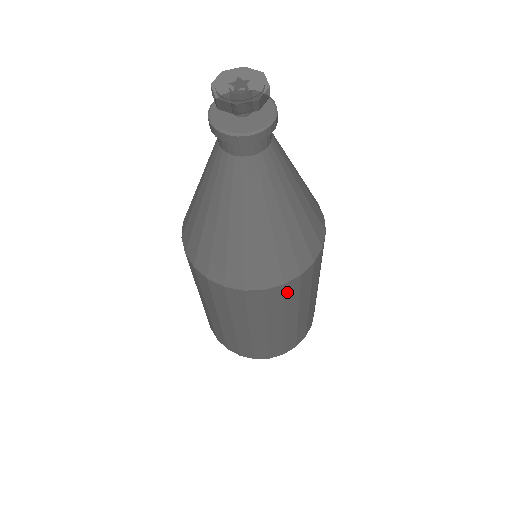
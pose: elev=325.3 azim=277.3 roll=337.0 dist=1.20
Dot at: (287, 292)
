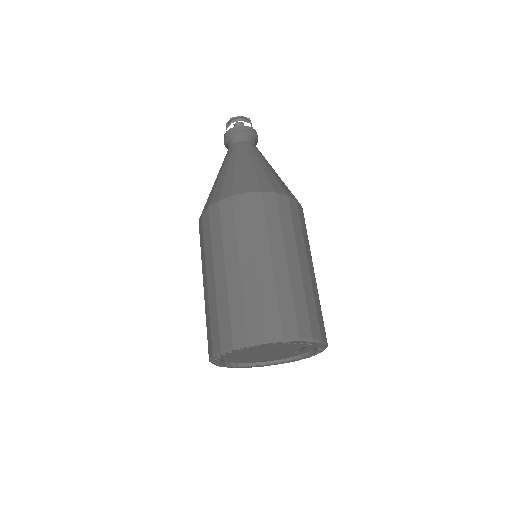
Dot at: (292, 210)
